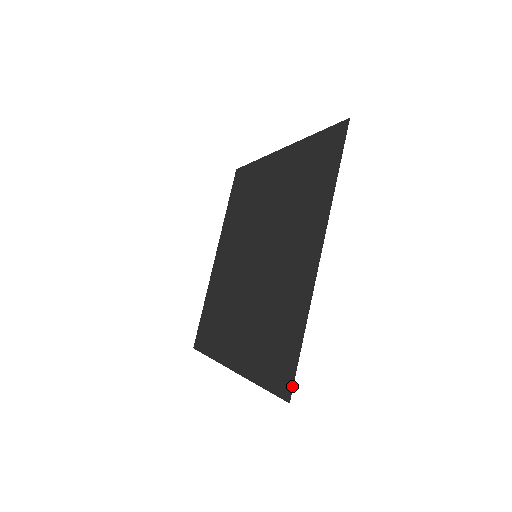
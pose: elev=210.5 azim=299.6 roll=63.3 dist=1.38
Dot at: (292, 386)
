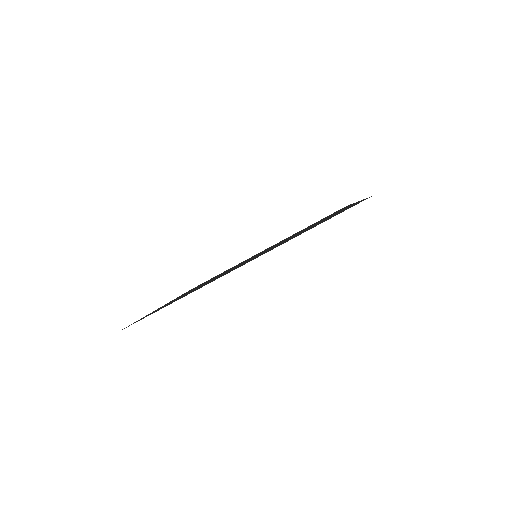
Dot at: occluded
